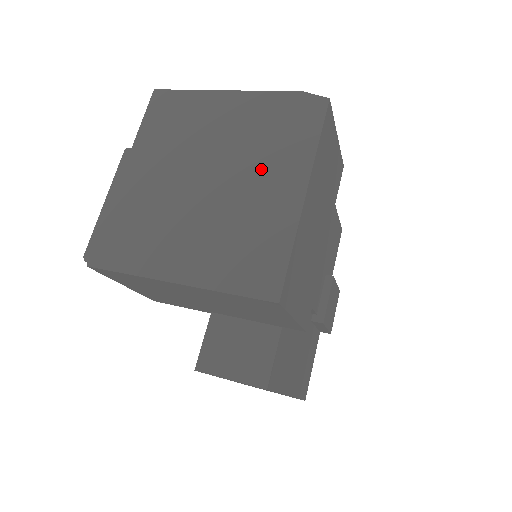
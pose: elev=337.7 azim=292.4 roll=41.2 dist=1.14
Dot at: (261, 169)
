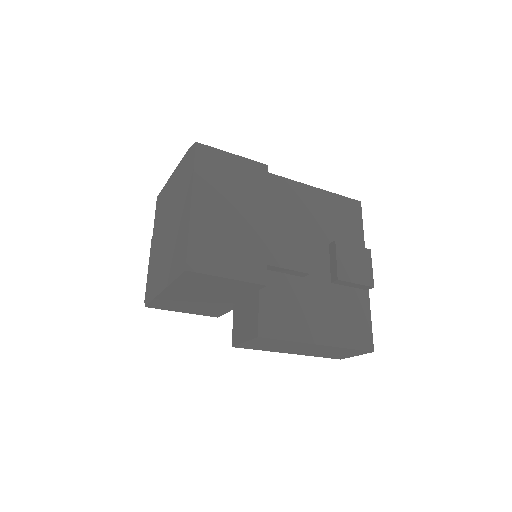
Dot at: (180, 204)
